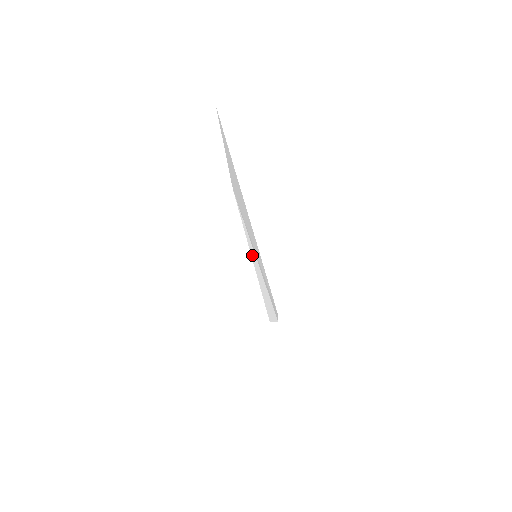
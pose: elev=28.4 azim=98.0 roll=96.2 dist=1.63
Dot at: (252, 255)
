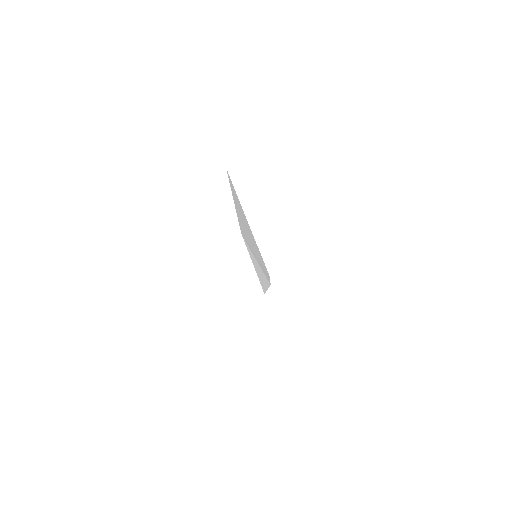
Dot at: (254, 264)
